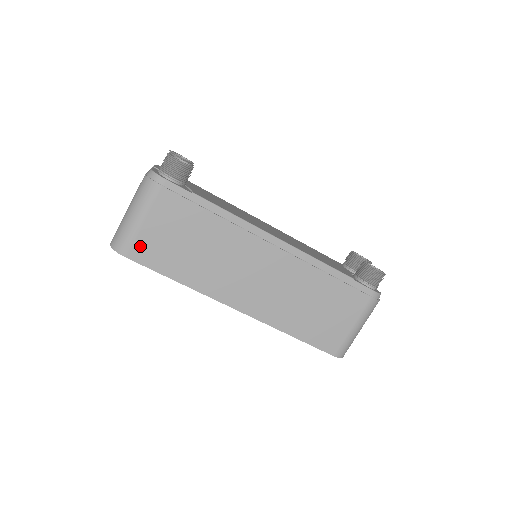
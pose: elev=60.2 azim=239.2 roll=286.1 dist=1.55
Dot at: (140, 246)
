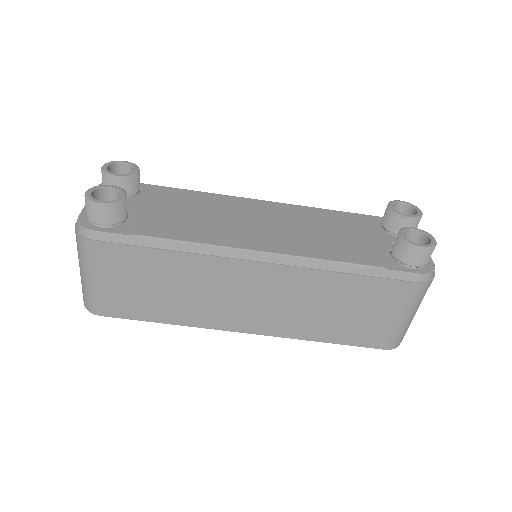
Dot at: (108, 303)
